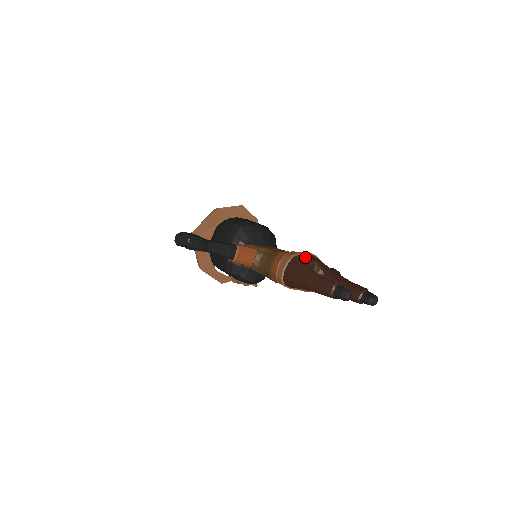
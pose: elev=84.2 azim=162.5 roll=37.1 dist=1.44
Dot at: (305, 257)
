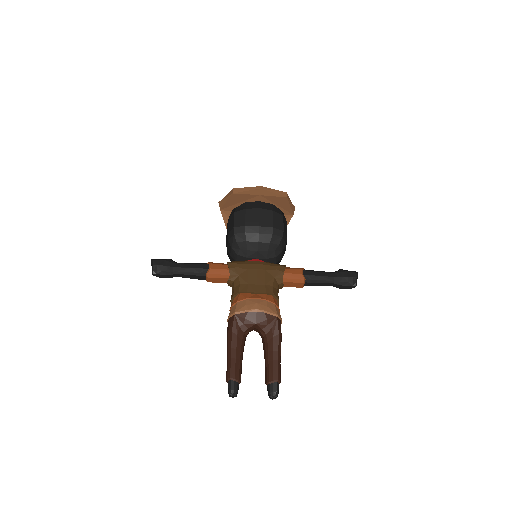
Dot at: (245, 318)
